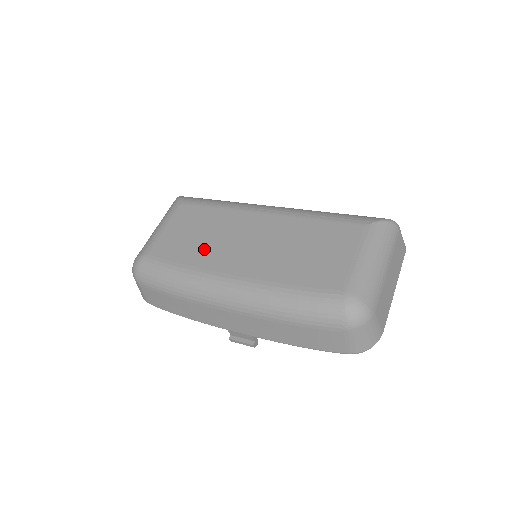
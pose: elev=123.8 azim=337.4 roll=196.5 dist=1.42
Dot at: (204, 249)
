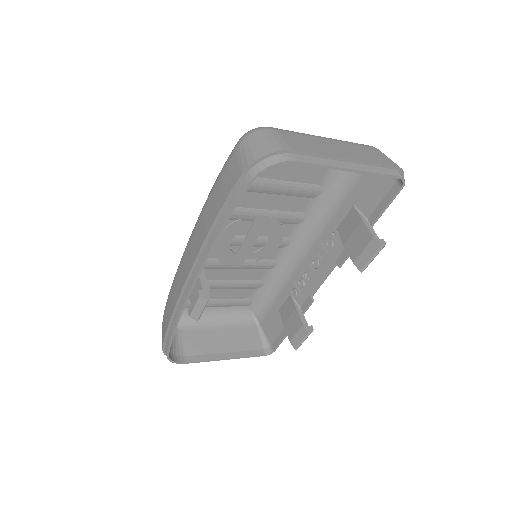
Dot at: occluded
